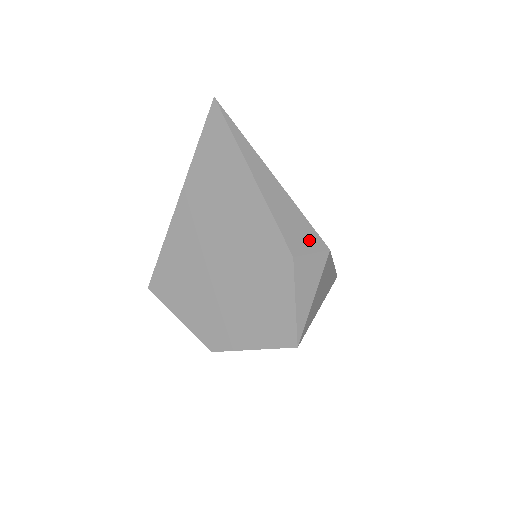
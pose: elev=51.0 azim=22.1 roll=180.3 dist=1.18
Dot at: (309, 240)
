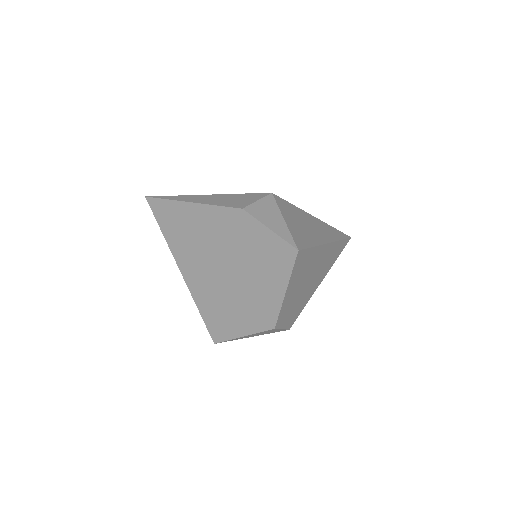
Dot at: (251, 198)
